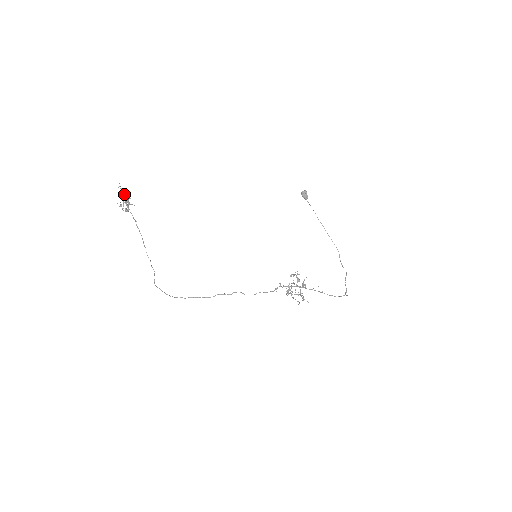
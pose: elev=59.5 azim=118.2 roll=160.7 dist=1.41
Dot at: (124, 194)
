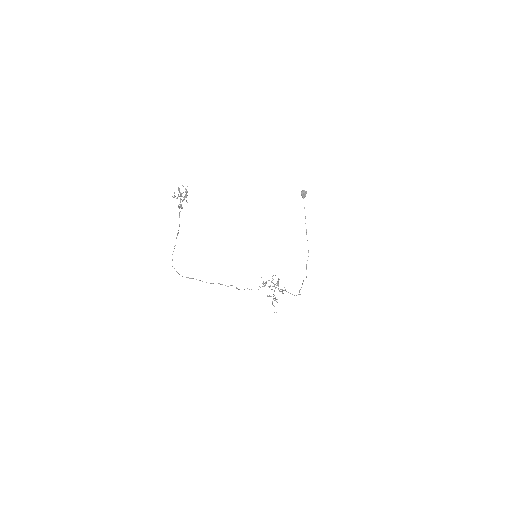
Dot at: (186, 195)
